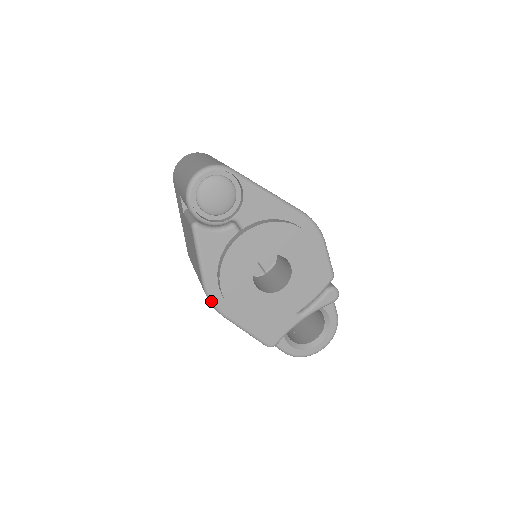
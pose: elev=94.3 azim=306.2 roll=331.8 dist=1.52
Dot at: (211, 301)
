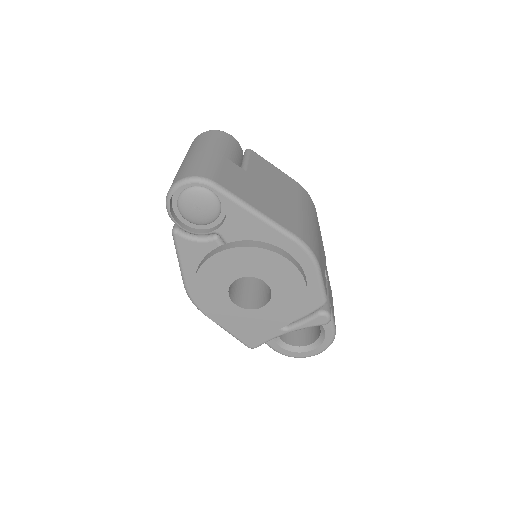
Dot at: (191, 299)
